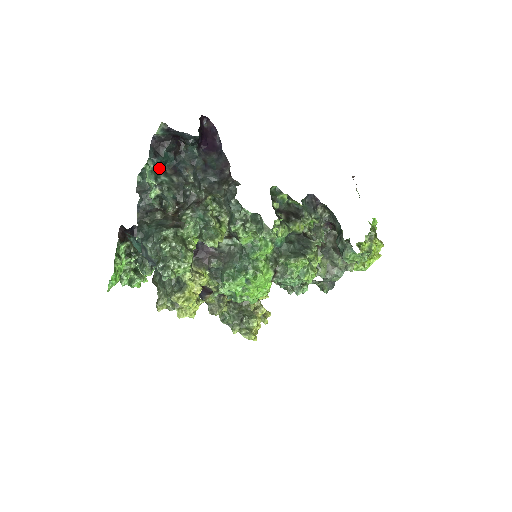
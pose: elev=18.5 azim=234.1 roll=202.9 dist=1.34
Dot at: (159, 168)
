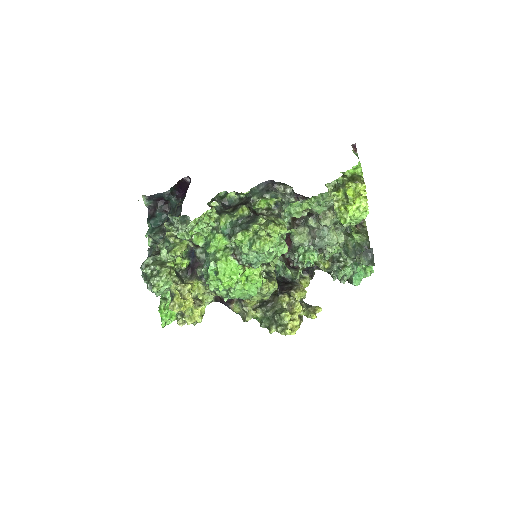
Dot at: (157, 225)
